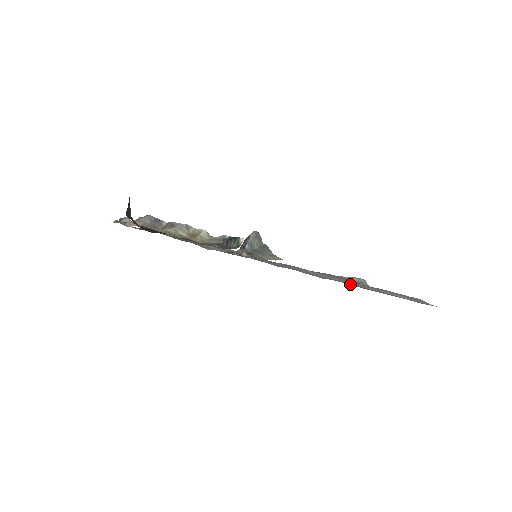
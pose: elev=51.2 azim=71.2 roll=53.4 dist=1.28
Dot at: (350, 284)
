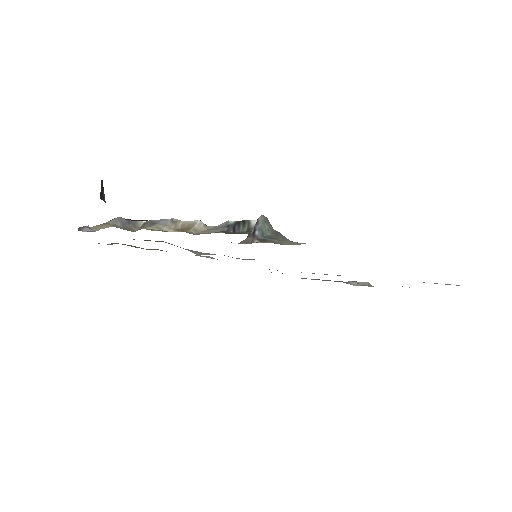
Dot at: occluded
